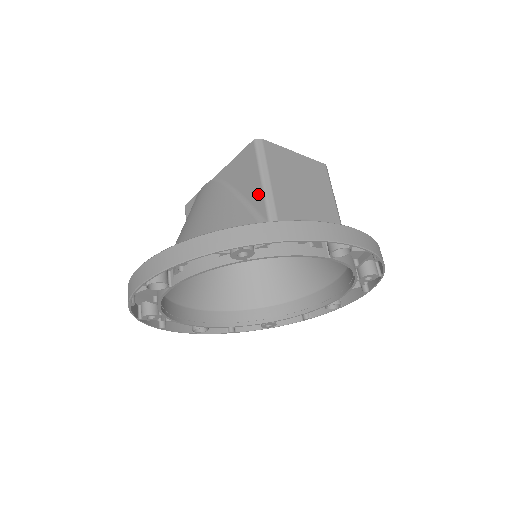
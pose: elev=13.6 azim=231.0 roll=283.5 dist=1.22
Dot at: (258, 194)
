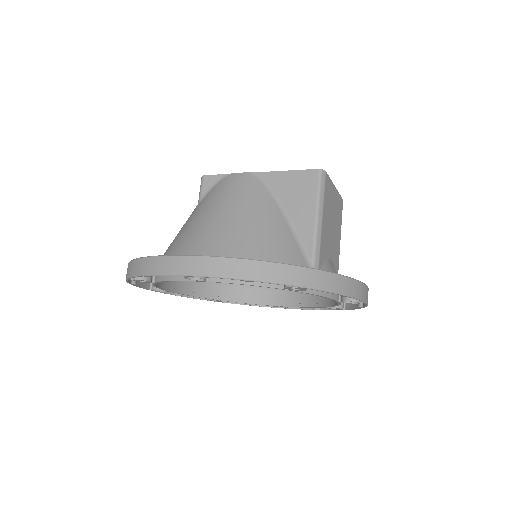
Dot at: (308, 225)
